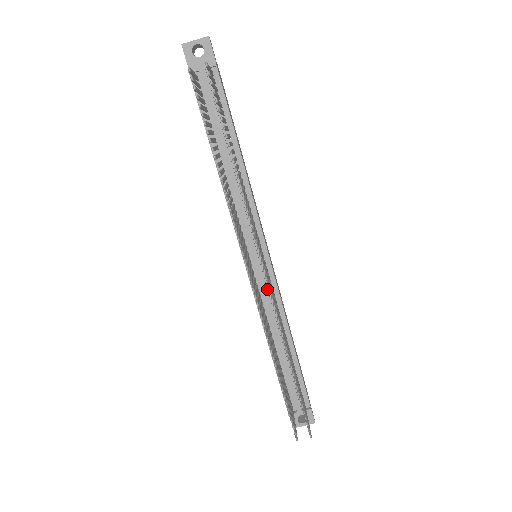
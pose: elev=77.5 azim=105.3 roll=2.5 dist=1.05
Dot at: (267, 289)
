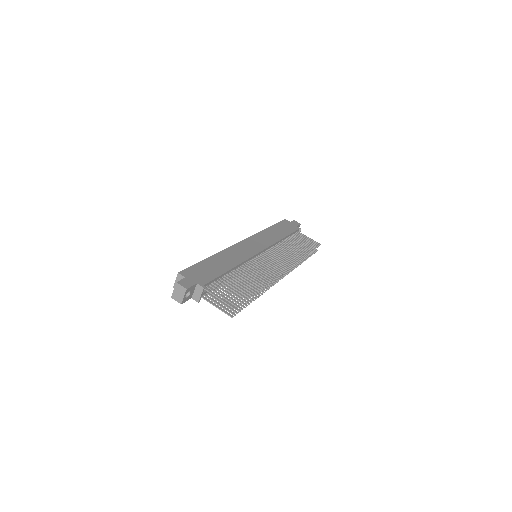
Dot at: occluded
